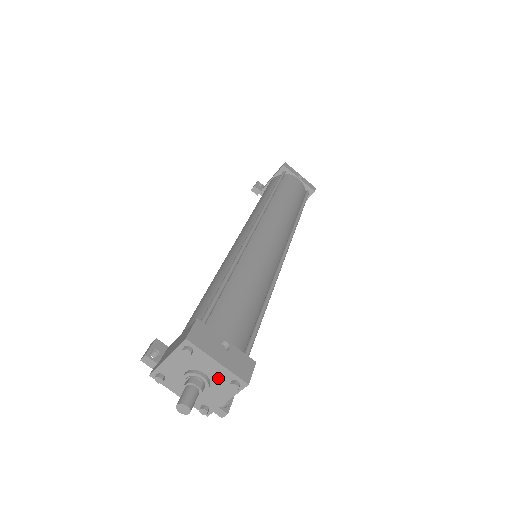
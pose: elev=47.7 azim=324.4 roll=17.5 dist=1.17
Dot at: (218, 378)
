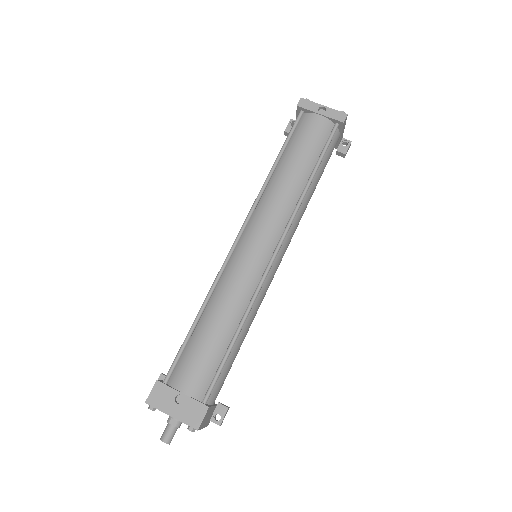
Dot at: occluded
